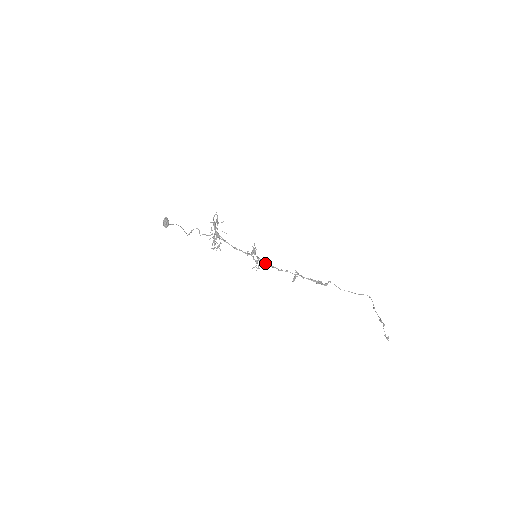
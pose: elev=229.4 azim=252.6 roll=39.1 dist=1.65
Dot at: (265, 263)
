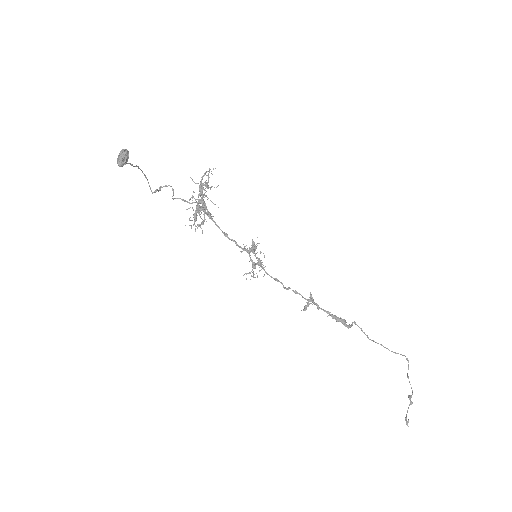
Dot at: occluded
